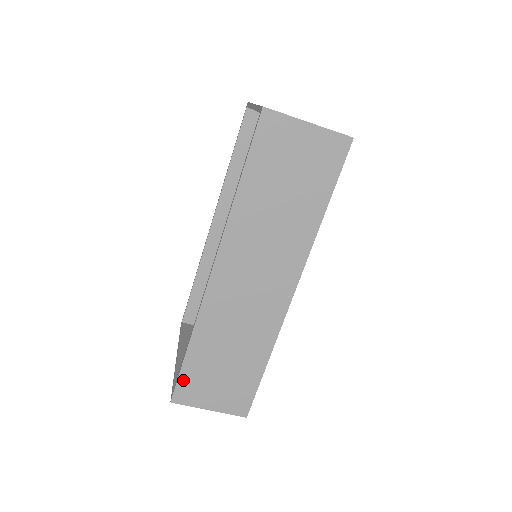
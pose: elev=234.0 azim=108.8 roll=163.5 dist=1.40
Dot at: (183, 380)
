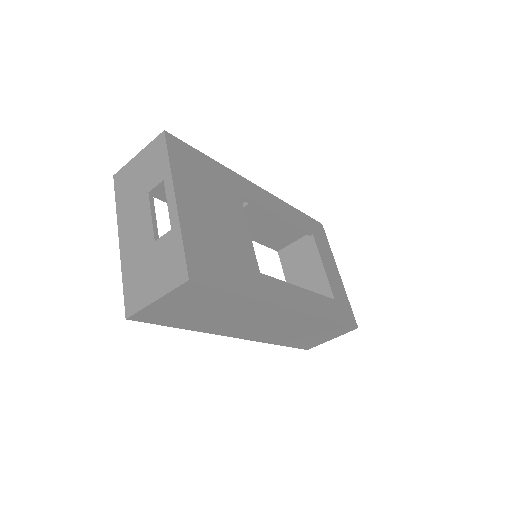
Dot at: (299, 347)
